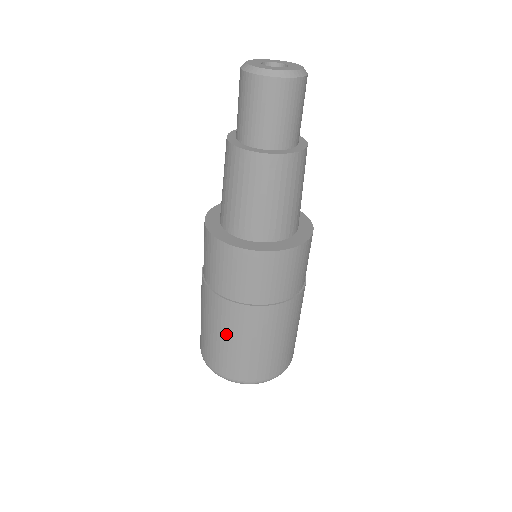
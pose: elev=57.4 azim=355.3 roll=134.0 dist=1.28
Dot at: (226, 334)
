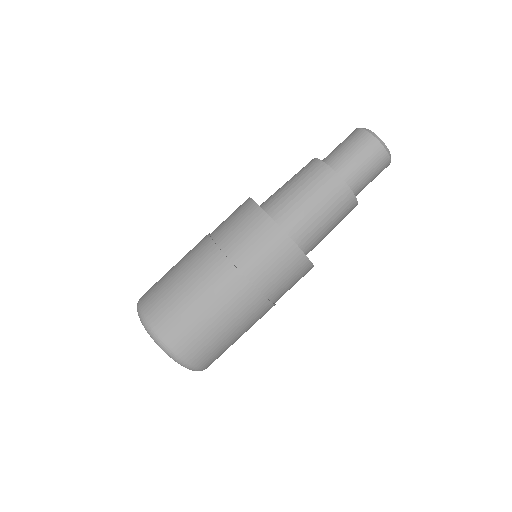
Dot at: (210, 302)
